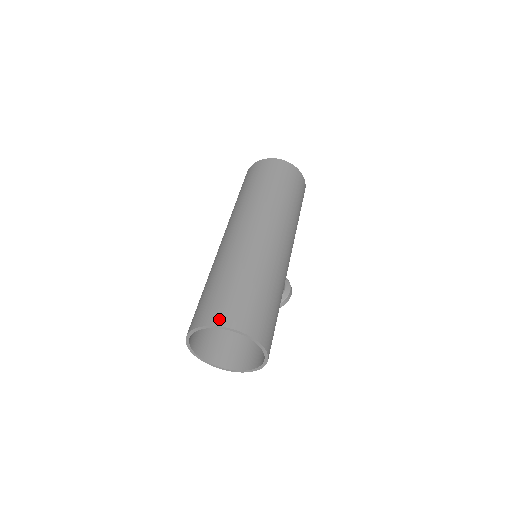
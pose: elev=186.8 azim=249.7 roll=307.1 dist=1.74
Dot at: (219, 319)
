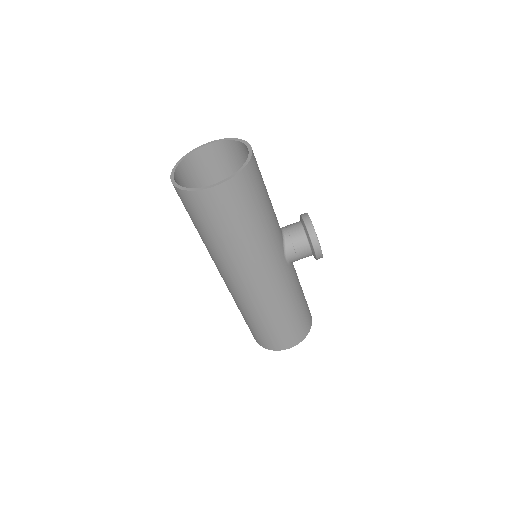
Dot at: occluded
